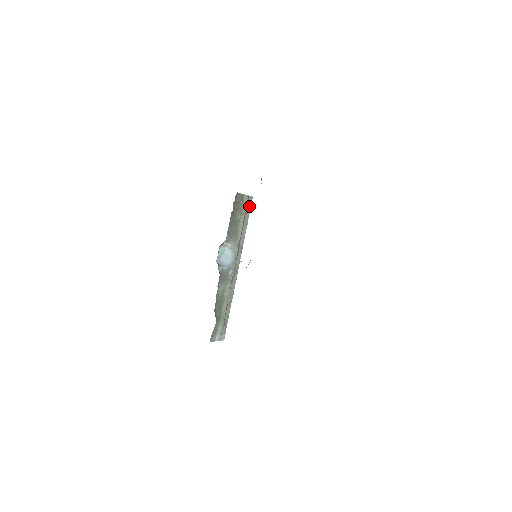
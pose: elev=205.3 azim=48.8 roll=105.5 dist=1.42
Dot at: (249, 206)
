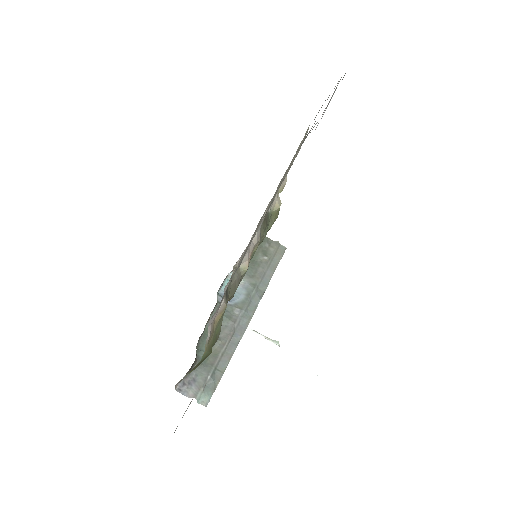
Dot at: (280, 254)
